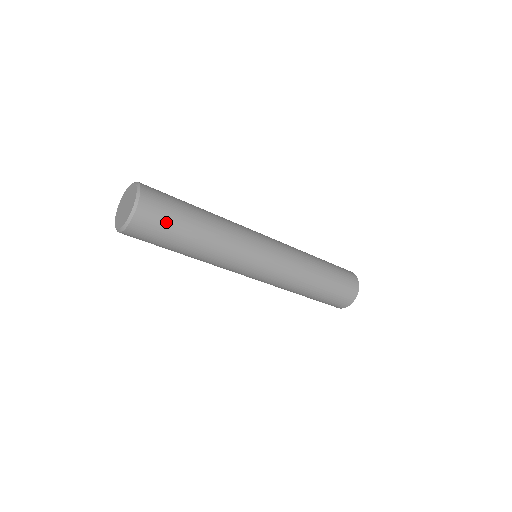
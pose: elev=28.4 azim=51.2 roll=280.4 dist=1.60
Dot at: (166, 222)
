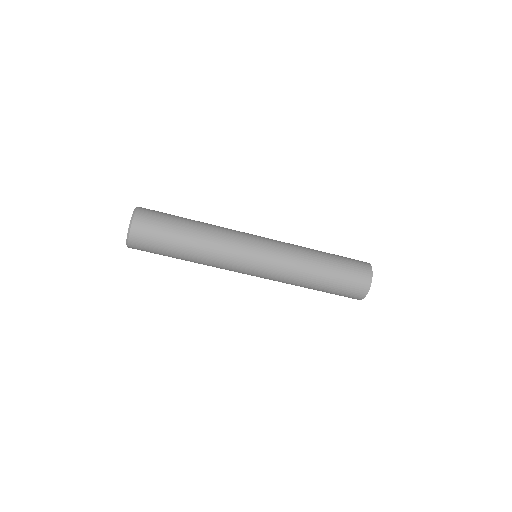
Dot at: (157, 235)
